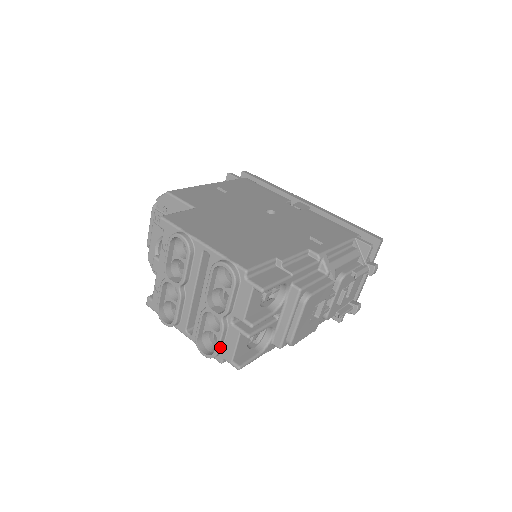
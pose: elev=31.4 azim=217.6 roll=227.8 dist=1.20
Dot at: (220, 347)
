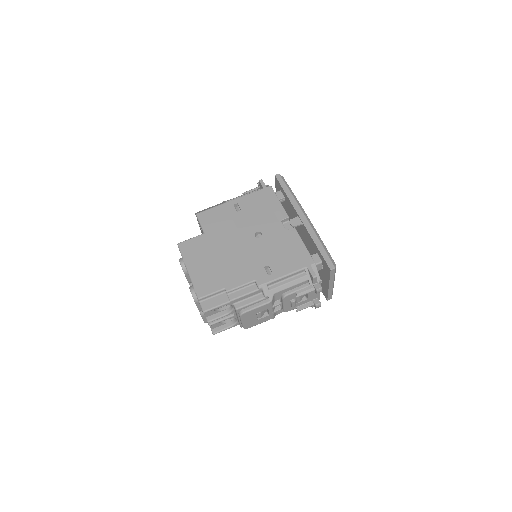
Dot at: (205, 321)
